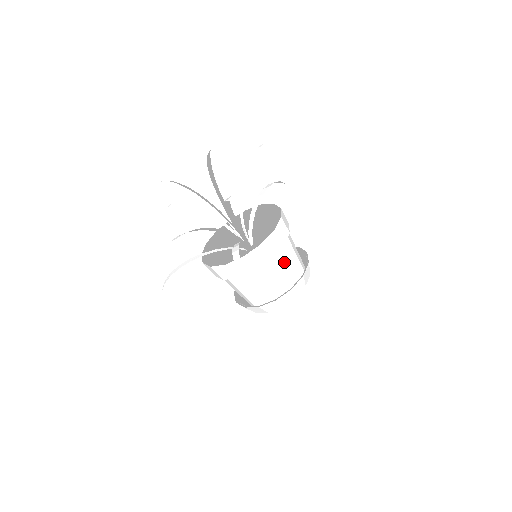
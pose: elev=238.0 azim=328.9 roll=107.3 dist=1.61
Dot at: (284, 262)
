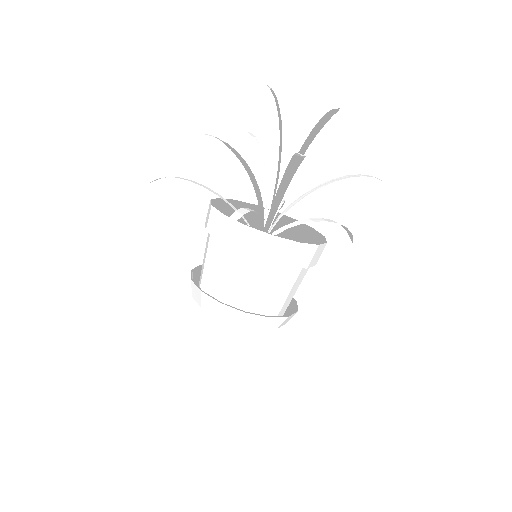
Dot at: (271, 283)
